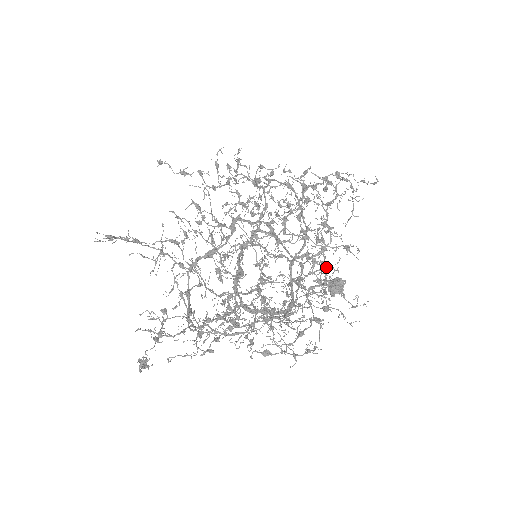
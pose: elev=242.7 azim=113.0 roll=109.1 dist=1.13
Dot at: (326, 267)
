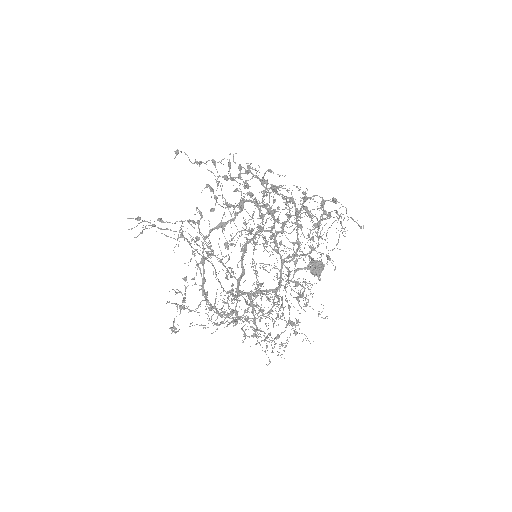
Dot at: (305, 288)
